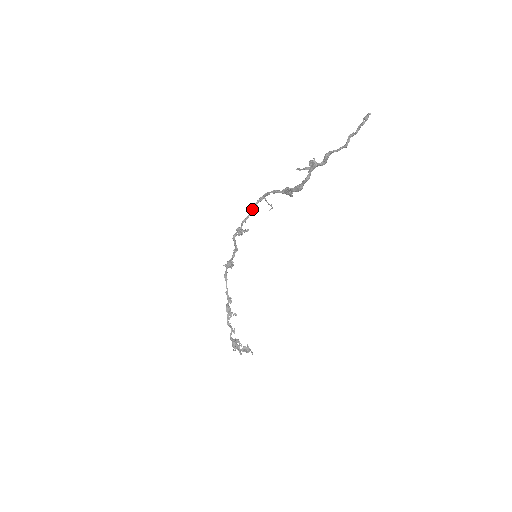
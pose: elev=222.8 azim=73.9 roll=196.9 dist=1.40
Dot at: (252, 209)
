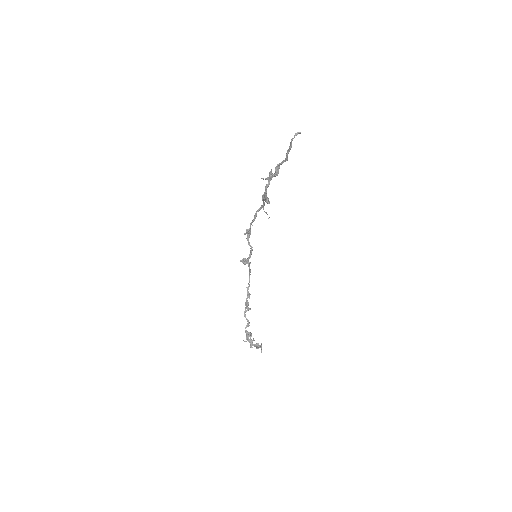
Dot at: (255, 214)
